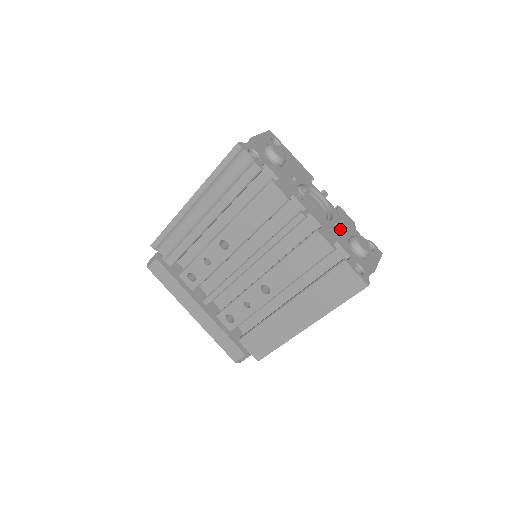
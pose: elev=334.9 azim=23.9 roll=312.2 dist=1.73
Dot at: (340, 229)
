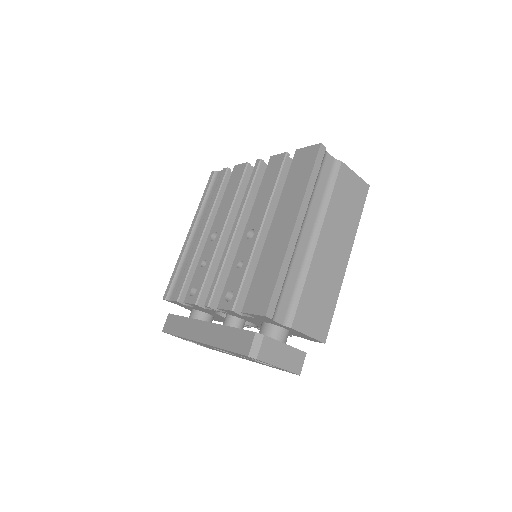
Dot at: occluded
